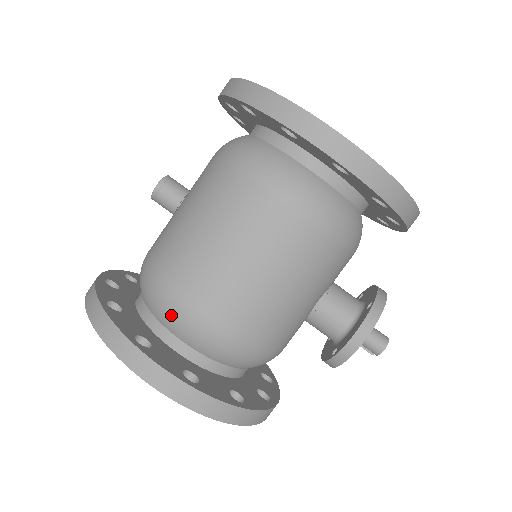
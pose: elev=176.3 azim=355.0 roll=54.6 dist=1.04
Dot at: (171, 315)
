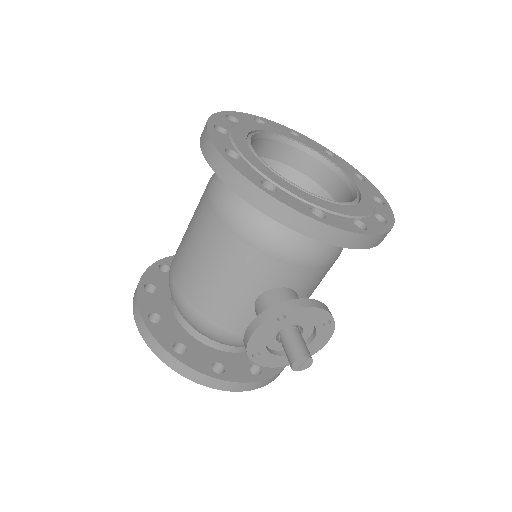
Dot at: occluded
